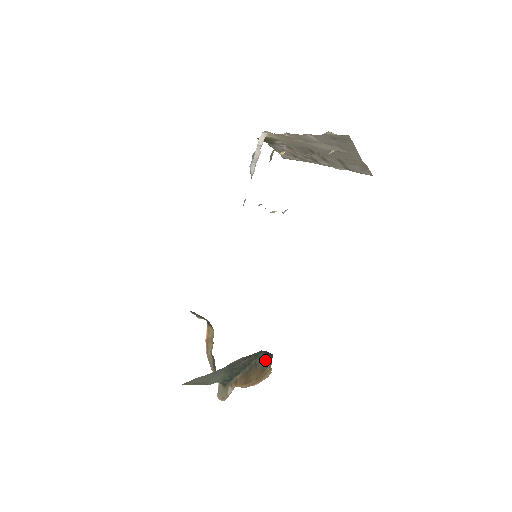
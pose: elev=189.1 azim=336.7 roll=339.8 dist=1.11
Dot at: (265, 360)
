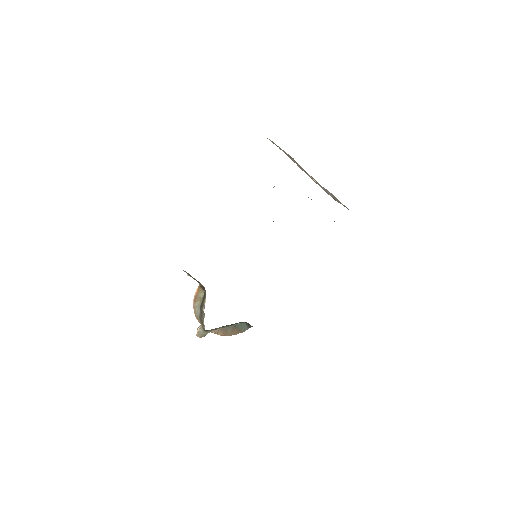
Dot at: (244, 326)
